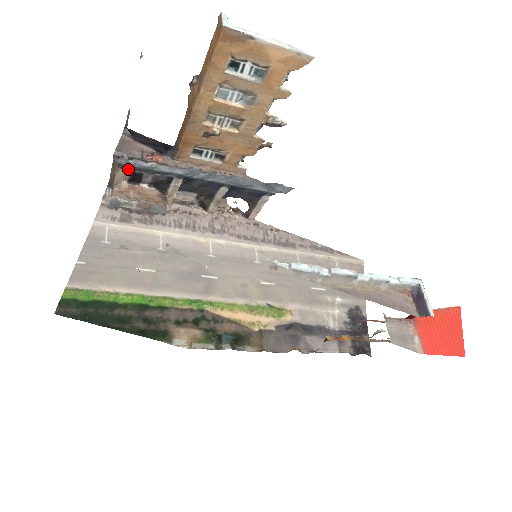
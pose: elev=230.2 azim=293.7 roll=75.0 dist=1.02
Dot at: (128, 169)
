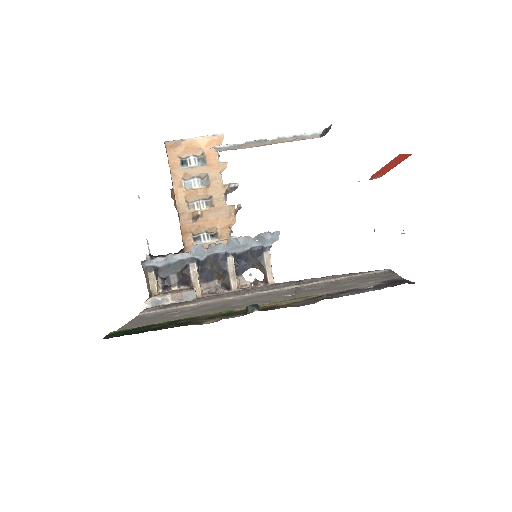
Dot at: (156, 273)
